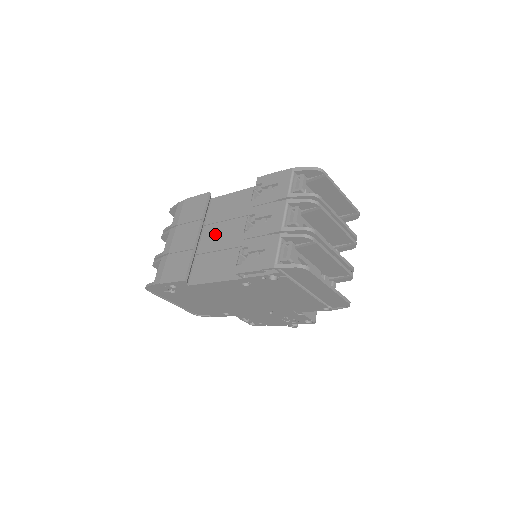
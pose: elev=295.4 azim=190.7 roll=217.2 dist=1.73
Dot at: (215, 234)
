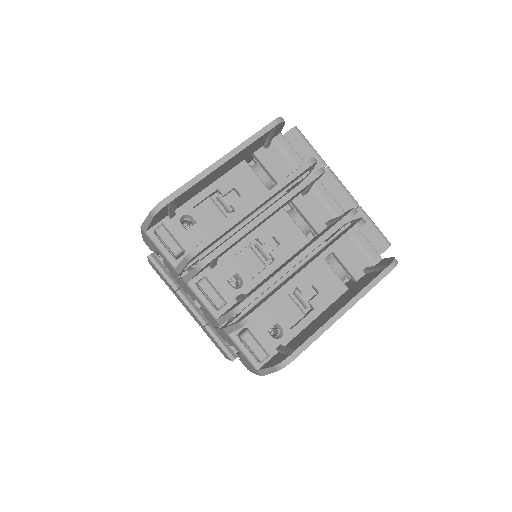
Dot at: occluded
